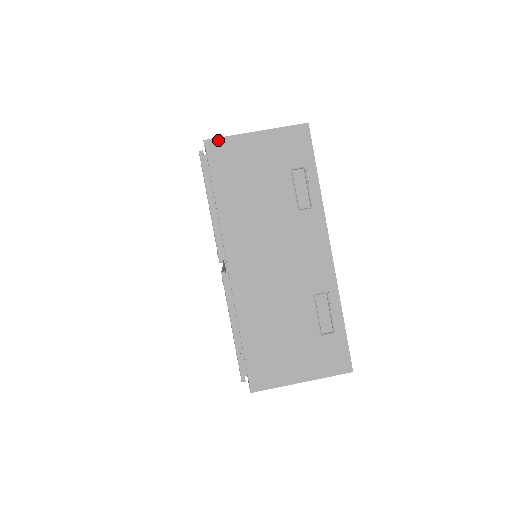
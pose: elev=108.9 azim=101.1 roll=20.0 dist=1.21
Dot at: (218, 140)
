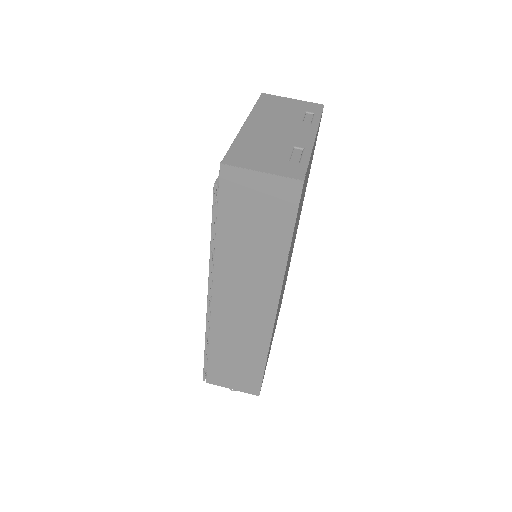
Dot at: (270, 95)
